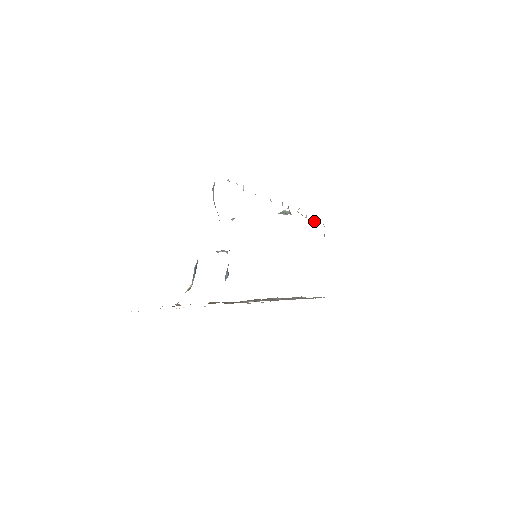
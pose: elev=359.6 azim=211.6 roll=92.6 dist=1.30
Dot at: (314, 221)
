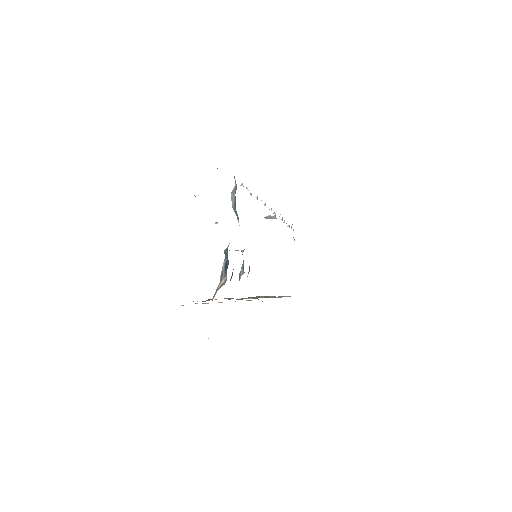
Dot at: (287, 226)
